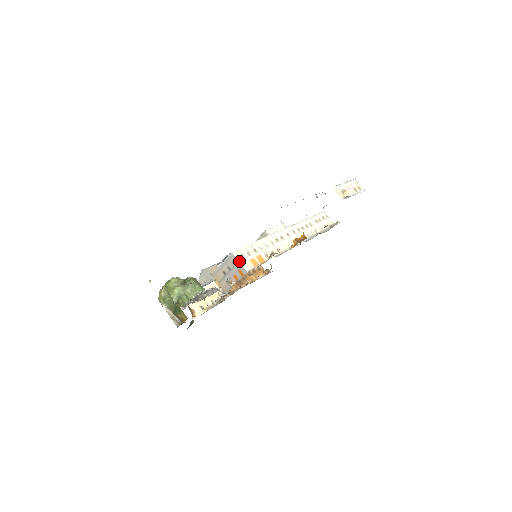
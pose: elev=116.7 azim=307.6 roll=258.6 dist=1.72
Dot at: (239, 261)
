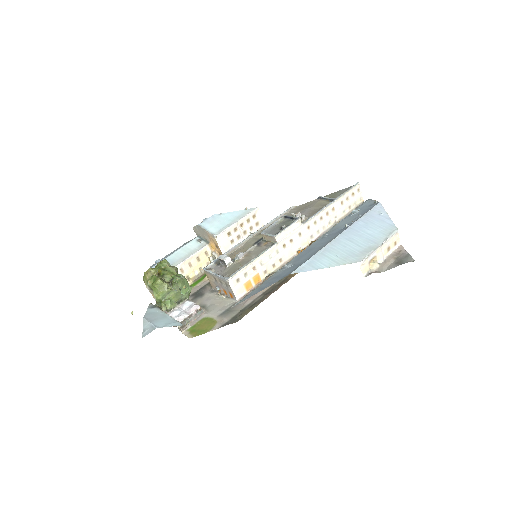
Dot at: (232, 289)
